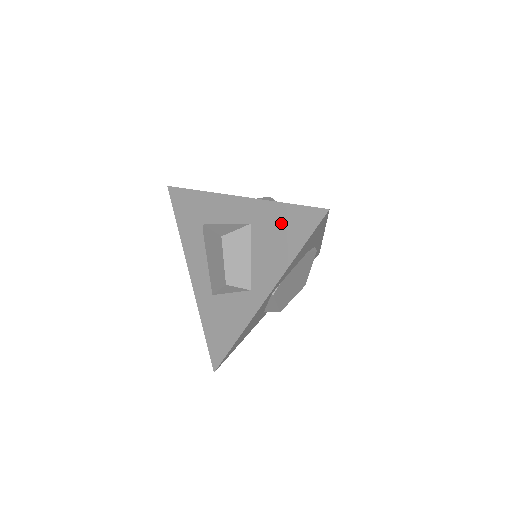
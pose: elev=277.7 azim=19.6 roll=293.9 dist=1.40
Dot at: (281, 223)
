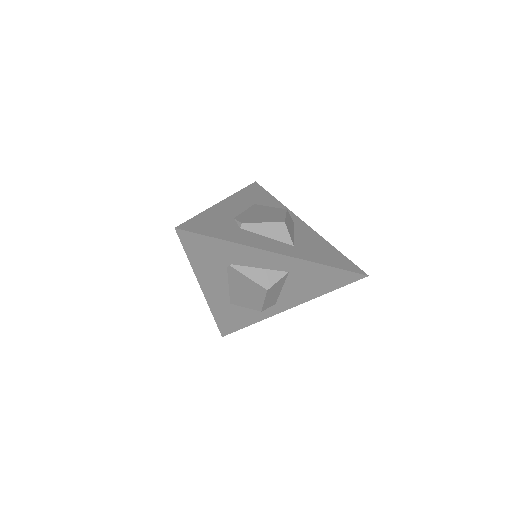
Dot at: (322, 276)
